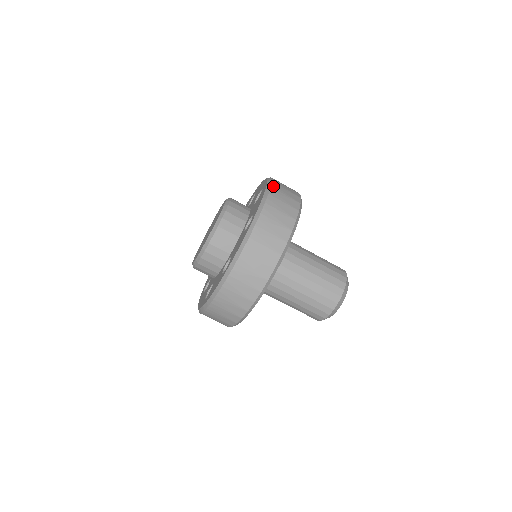
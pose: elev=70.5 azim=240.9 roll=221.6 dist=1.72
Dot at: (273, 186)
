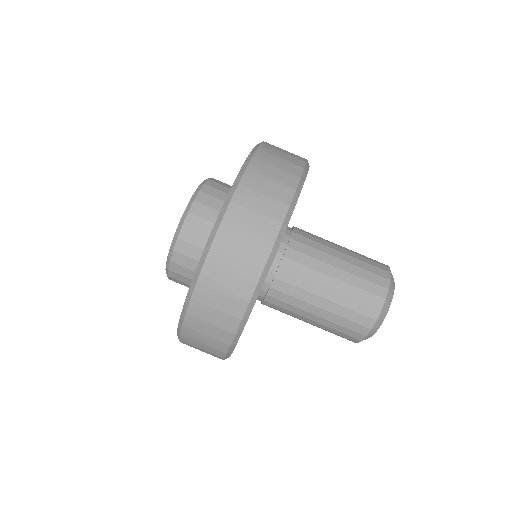
Dot at: (236, 197)
